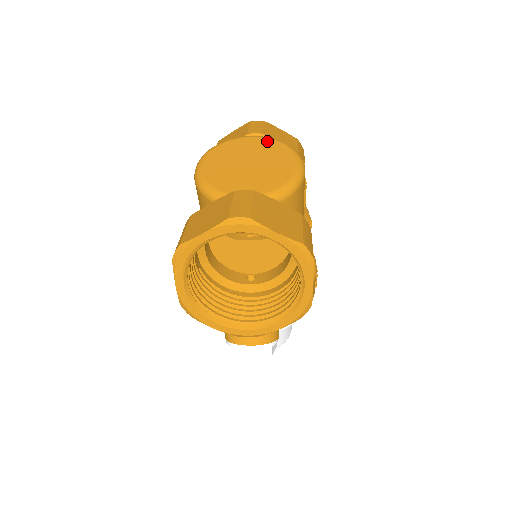
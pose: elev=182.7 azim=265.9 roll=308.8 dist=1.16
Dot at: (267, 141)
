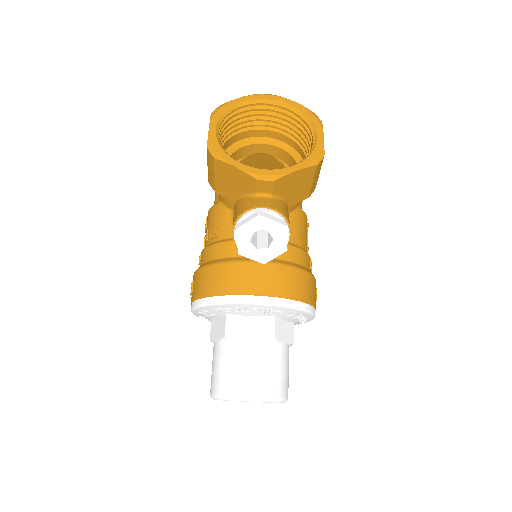
Dot at: occluded
